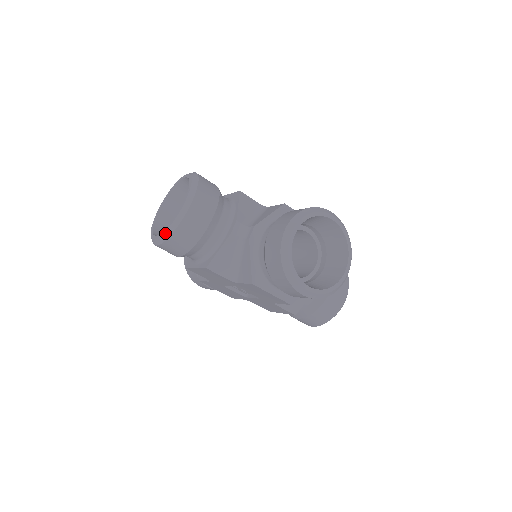
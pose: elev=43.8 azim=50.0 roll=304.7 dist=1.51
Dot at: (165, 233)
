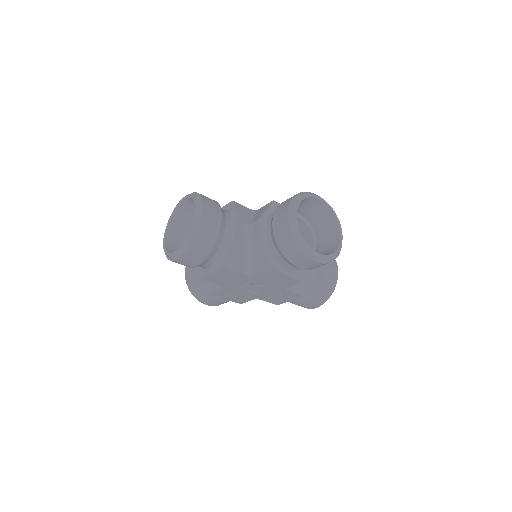
Dot at: (185, 244)
